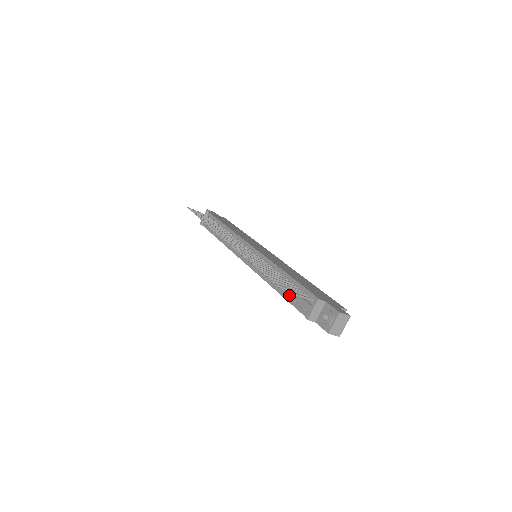
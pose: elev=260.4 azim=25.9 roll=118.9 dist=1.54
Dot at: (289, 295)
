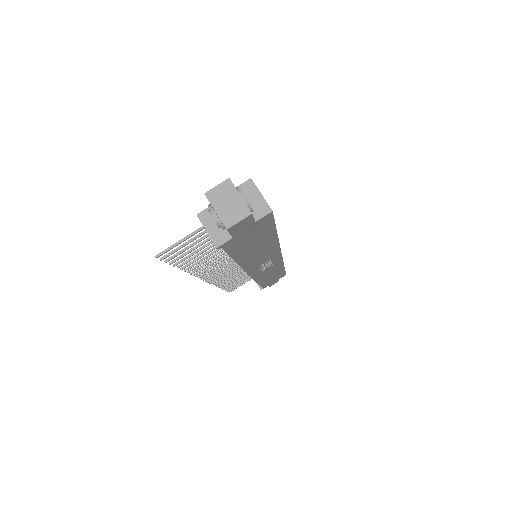
Dot at: occluded
